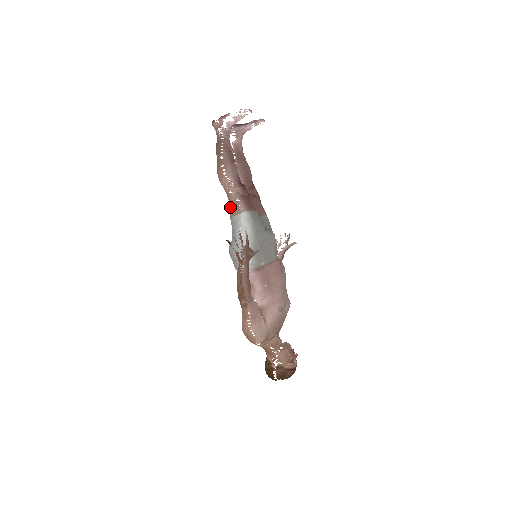
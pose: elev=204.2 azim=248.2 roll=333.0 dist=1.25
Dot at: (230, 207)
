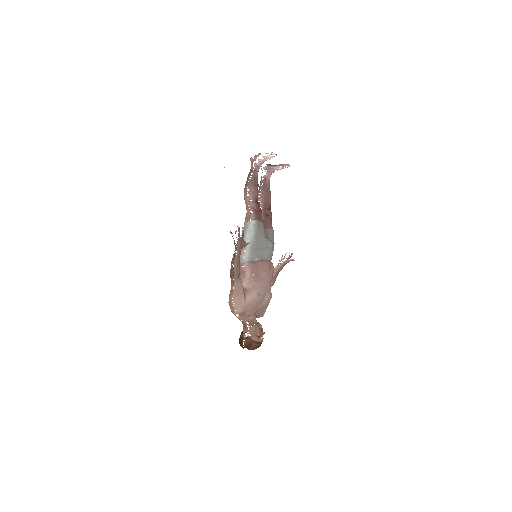
Dot at: (246, 216)
